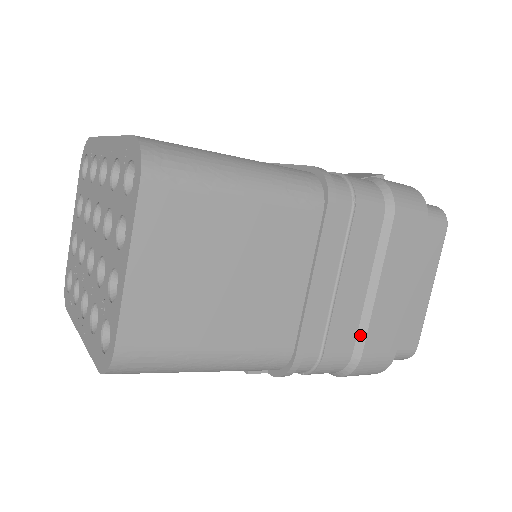
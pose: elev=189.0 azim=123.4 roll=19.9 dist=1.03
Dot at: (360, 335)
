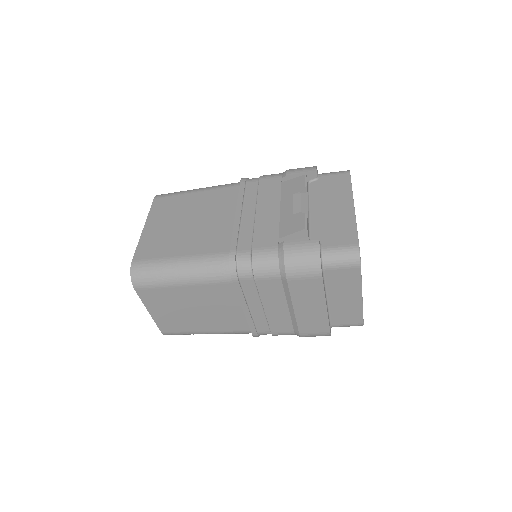
Dot at: (294, 326)
